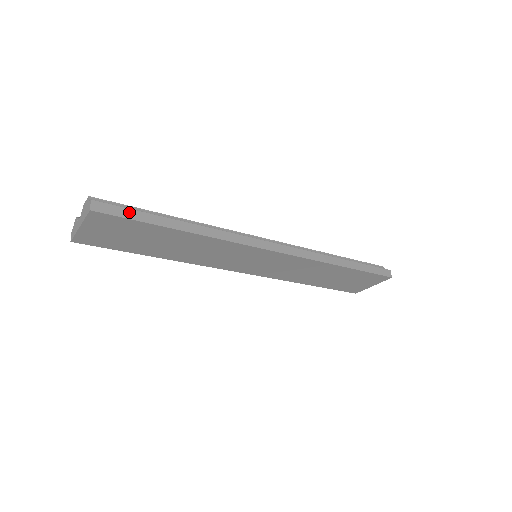
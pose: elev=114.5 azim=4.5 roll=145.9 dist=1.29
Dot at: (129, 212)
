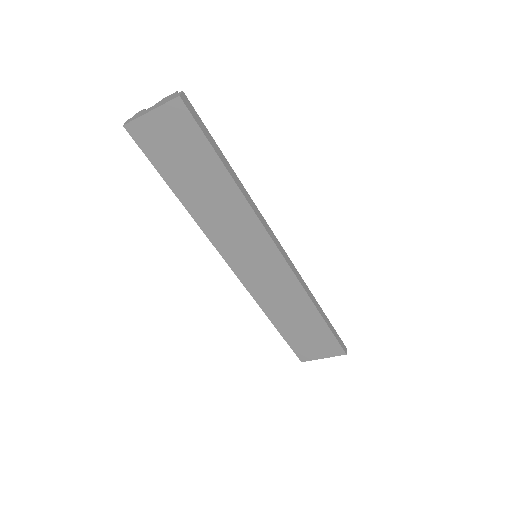
Dot at: (203, 125)
